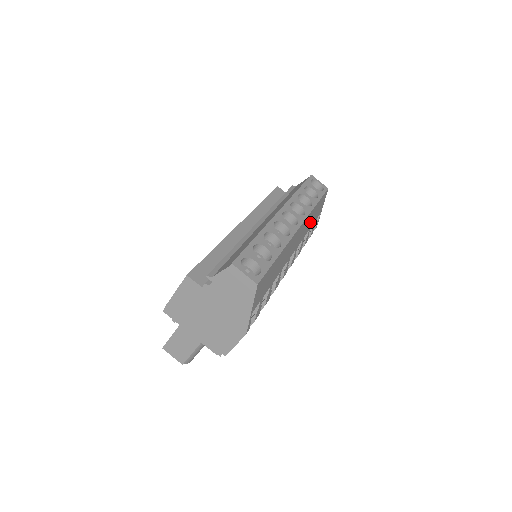
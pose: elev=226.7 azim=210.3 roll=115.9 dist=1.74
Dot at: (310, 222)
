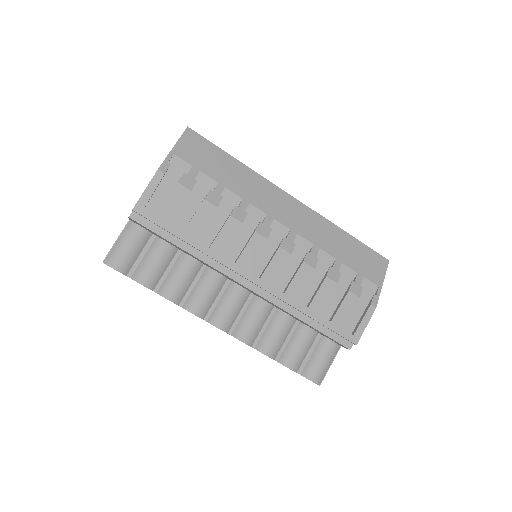
Dot at: (334, 245)
